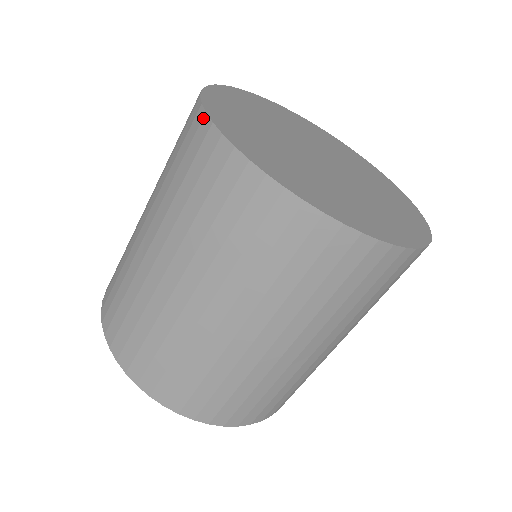
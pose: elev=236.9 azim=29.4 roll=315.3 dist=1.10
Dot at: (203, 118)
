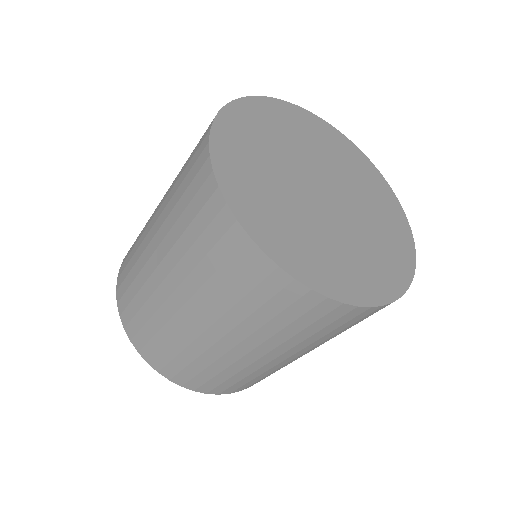
Dot at: (224, 208)
